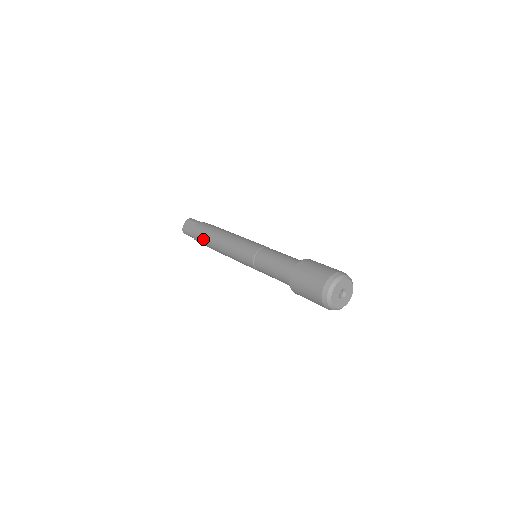
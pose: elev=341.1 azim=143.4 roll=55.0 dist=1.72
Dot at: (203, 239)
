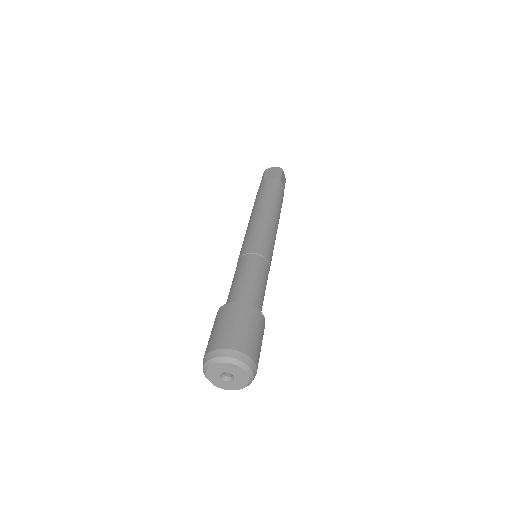
Dot at: (258, 194)
